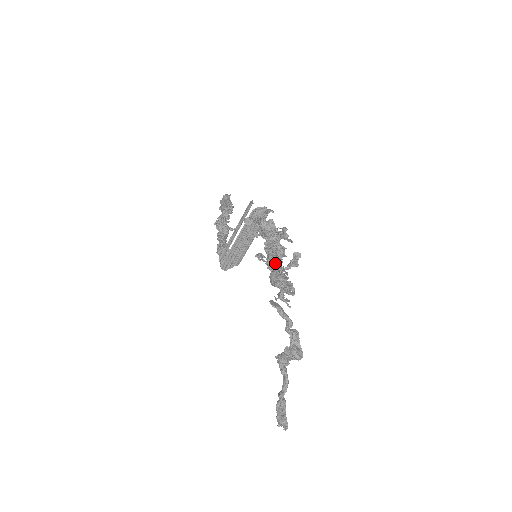
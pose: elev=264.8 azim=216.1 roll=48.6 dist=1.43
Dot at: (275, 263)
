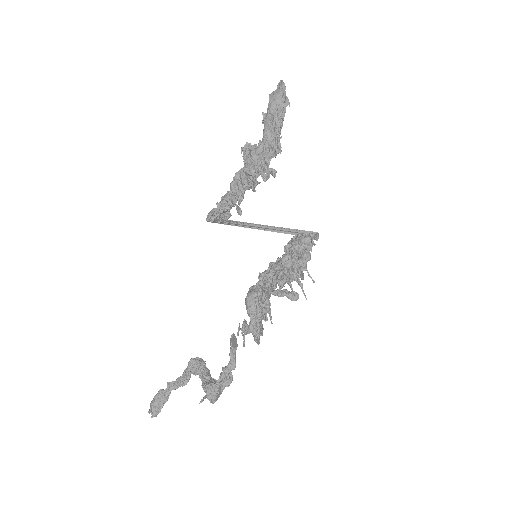
Dot at: (268, 290)
